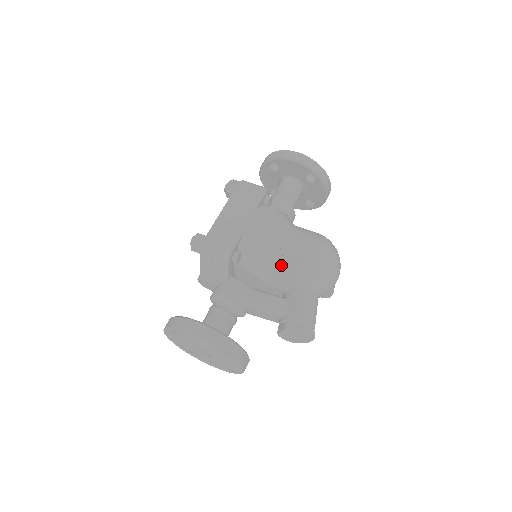
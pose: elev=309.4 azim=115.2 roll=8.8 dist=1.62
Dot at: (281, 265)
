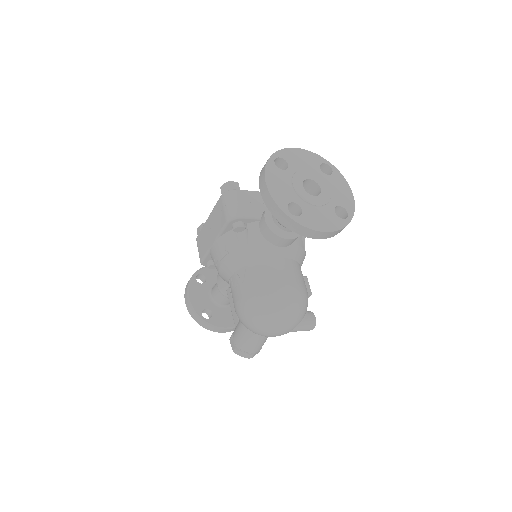
Dot at: occluded
